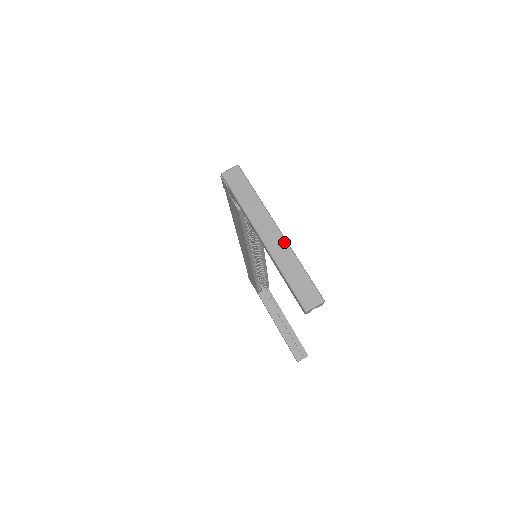
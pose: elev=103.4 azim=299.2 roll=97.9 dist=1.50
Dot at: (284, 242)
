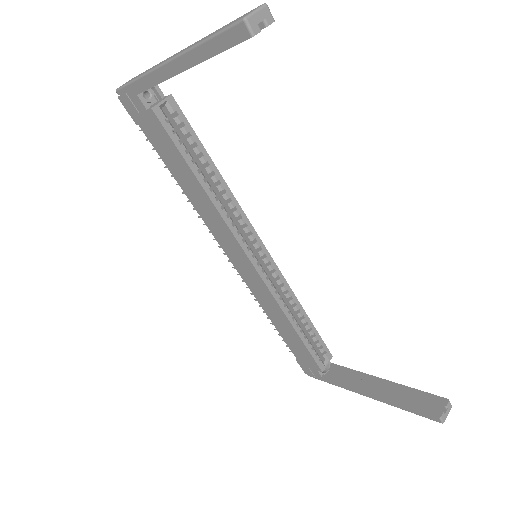
Dot at: occluded
